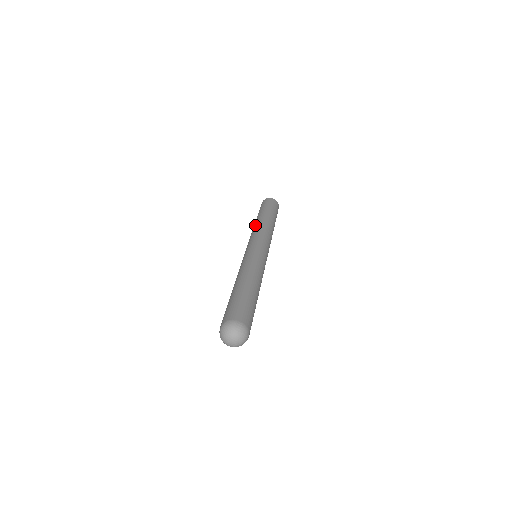
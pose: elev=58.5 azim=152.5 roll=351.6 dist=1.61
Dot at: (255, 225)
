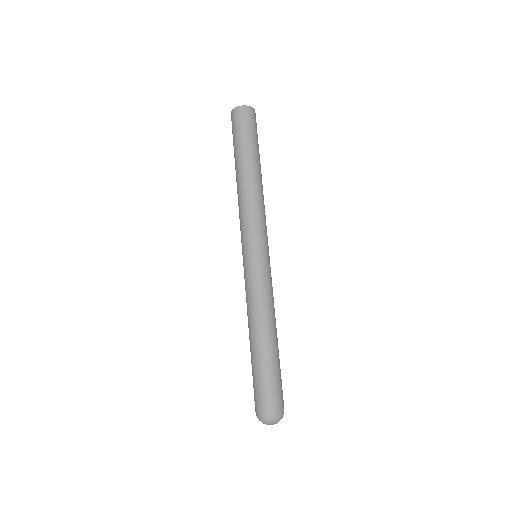
Dot at: (247, 189)
